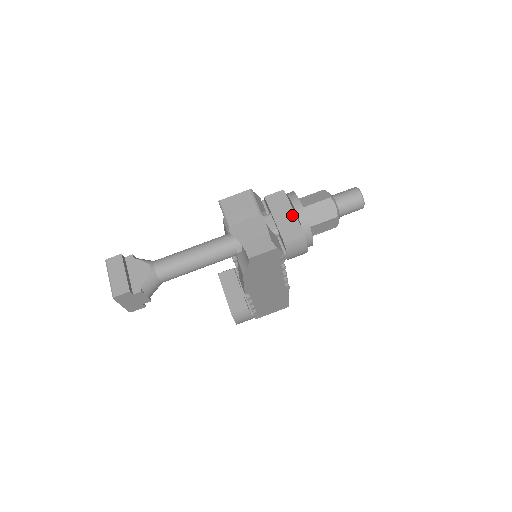
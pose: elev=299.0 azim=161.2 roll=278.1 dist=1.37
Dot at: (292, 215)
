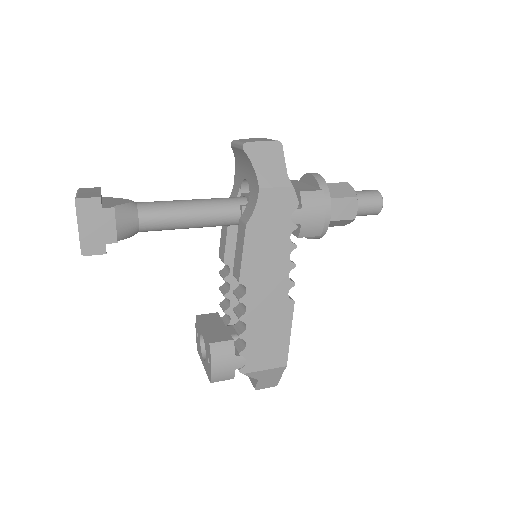
Dot at: (307, 185)
